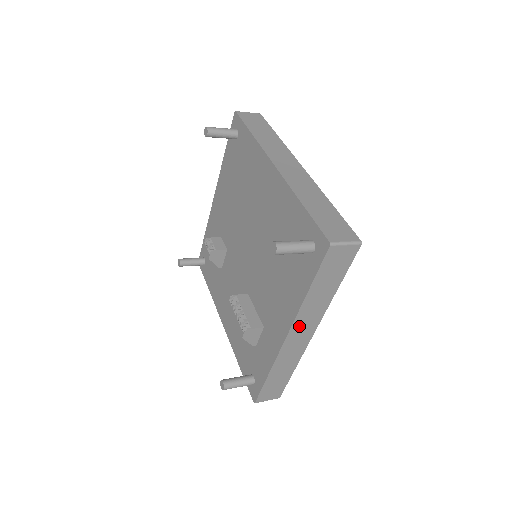
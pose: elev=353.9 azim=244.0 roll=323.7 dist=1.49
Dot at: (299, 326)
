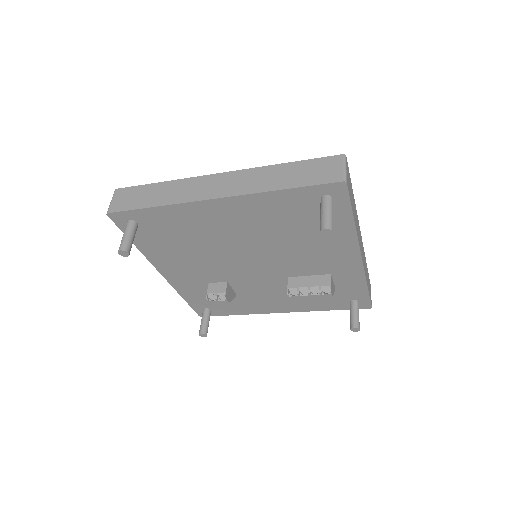
Dot at: (359, 242)
